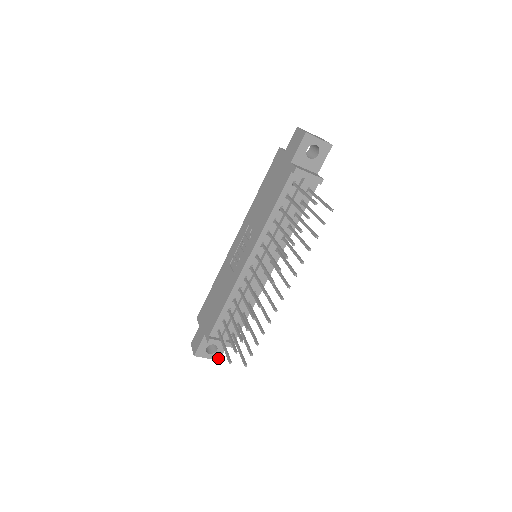
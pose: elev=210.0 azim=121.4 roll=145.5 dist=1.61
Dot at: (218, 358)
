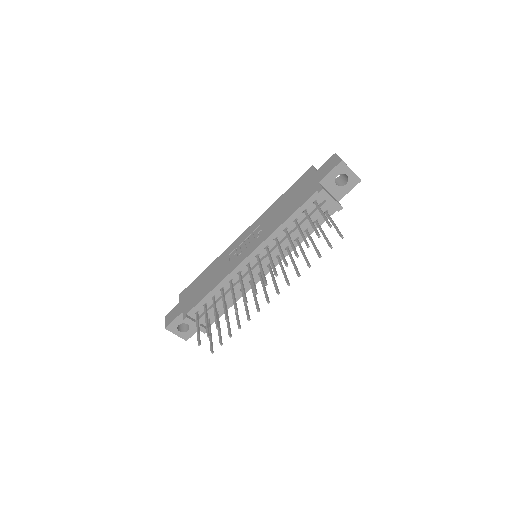
Dot at: (186, 338)
